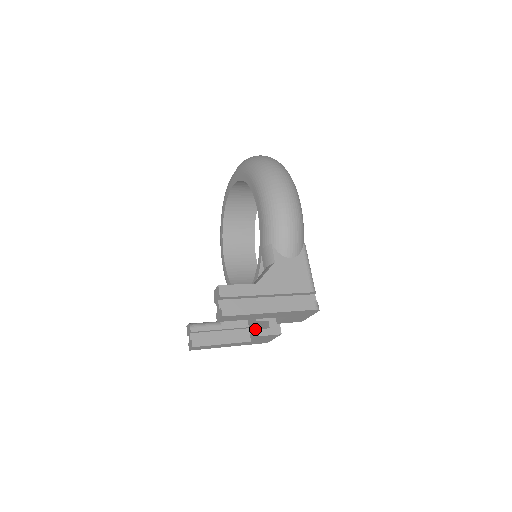
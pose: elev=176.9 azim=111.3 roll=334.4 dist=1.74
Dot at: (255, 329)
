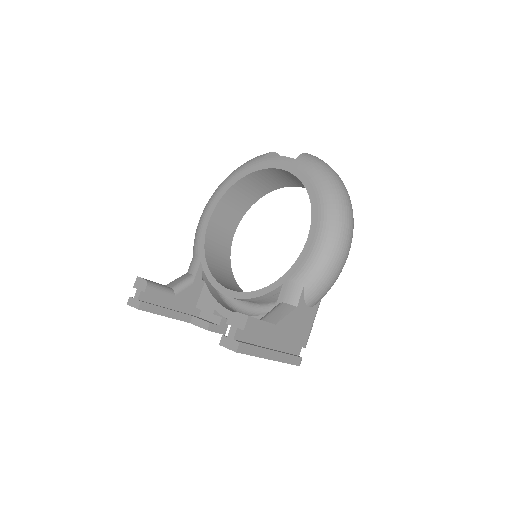
Dot at: (198, 310)
